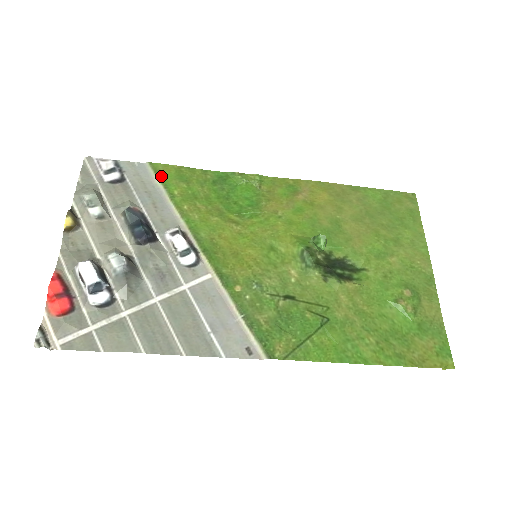
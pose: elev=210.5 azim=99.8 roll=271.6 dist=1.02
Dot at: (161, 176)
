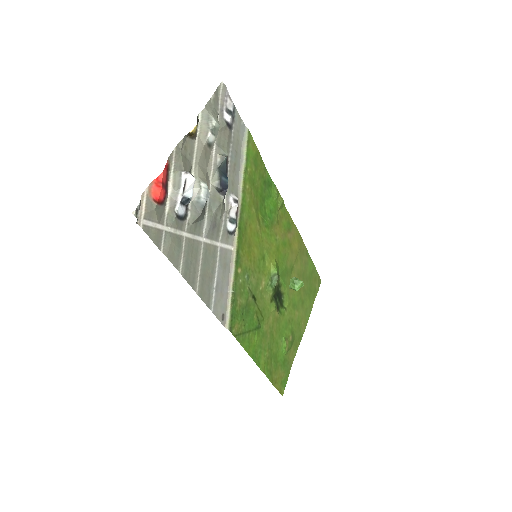
Dot at: (249, 148)
